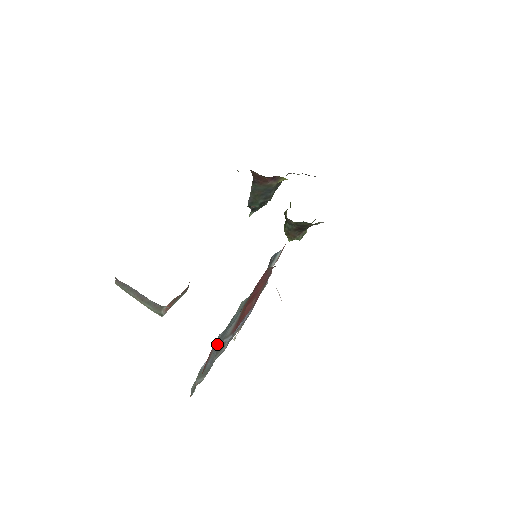
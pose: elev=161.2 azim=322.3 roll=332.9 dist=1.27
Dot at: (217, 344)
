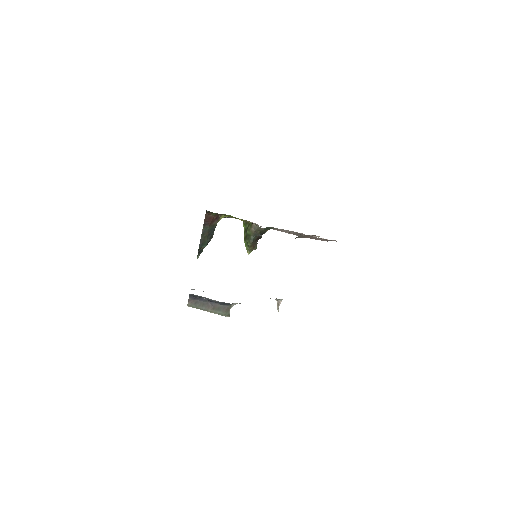
Dot at: occluded
